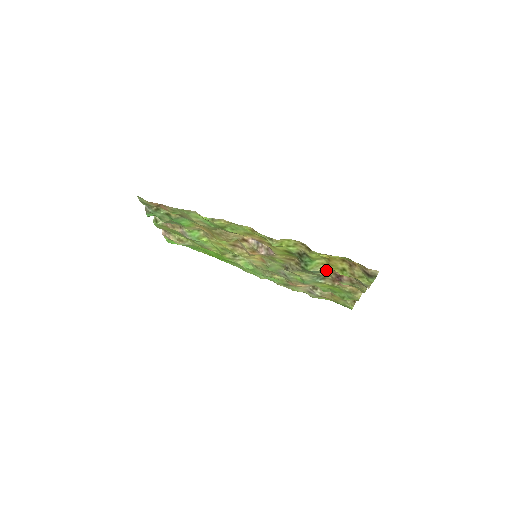
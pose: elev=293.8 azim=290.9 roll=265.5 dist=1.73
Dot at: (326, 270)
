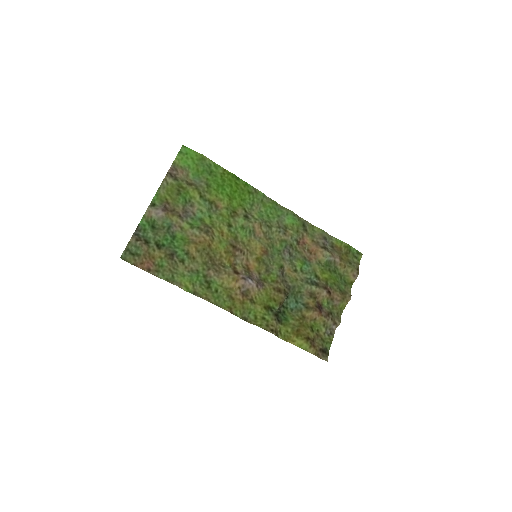
Dot at: (303, 315)
